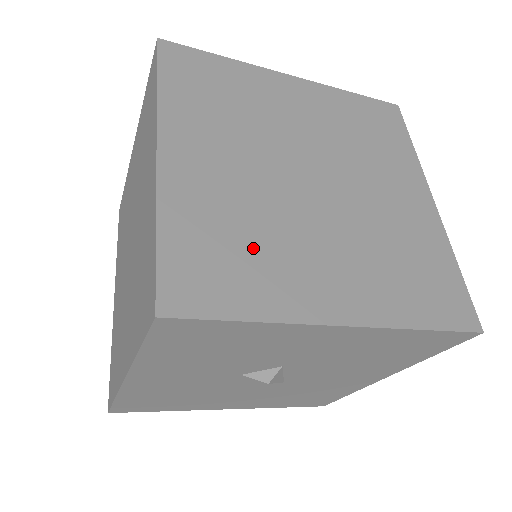
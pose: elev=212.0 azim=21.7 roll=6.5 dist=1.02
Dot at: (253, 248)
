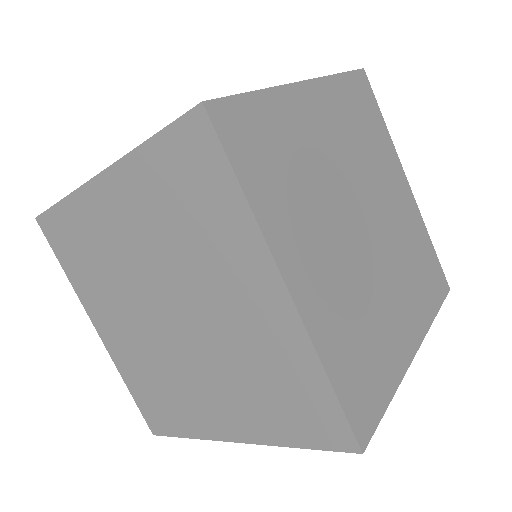
Dot at: (369, 336)
